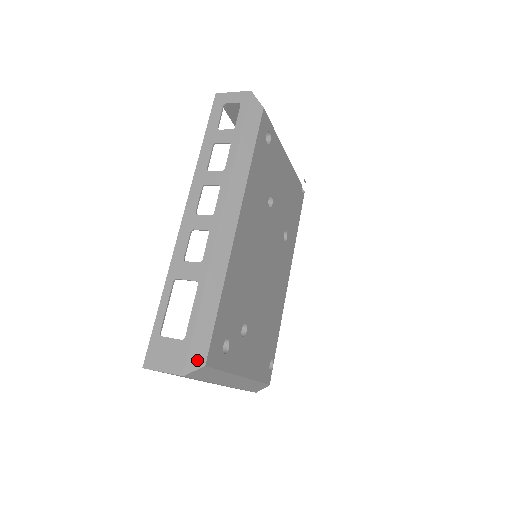
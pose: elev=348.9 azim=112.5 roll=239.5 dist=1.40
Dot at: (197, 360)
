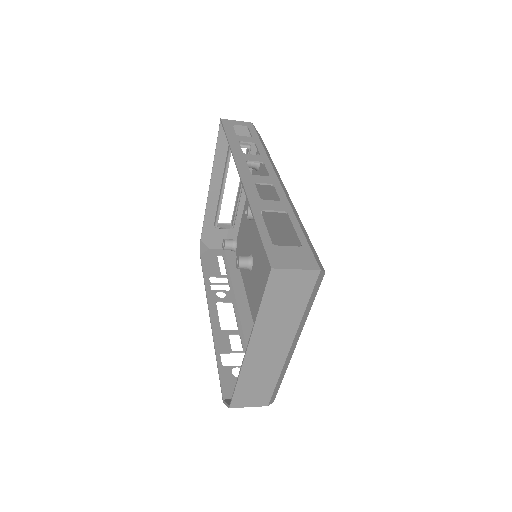
Dot at: (320, 264)
